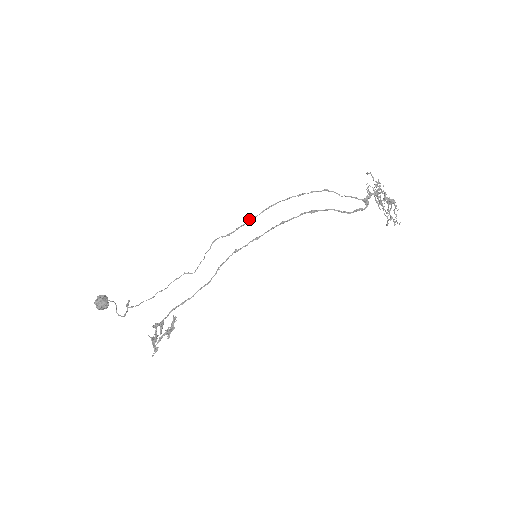
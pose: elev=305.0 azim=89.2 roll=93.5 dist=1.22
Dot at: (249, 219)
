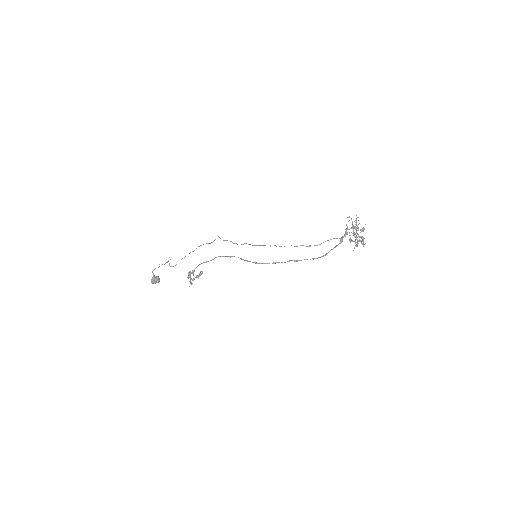
Dot at: (252, 245)
